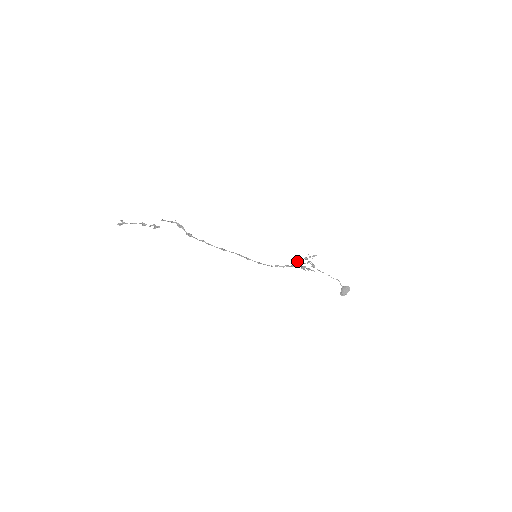
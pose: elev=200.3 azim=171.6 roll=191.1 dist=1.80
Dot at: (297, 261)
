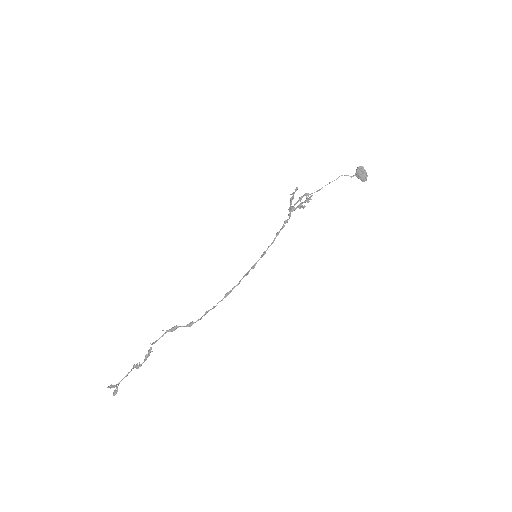
Dot at: (288, 209)
